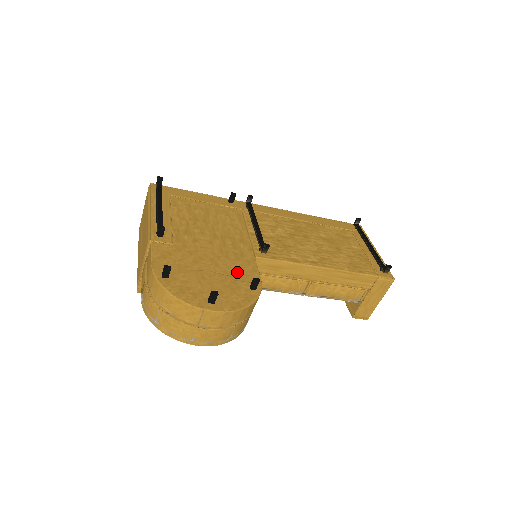
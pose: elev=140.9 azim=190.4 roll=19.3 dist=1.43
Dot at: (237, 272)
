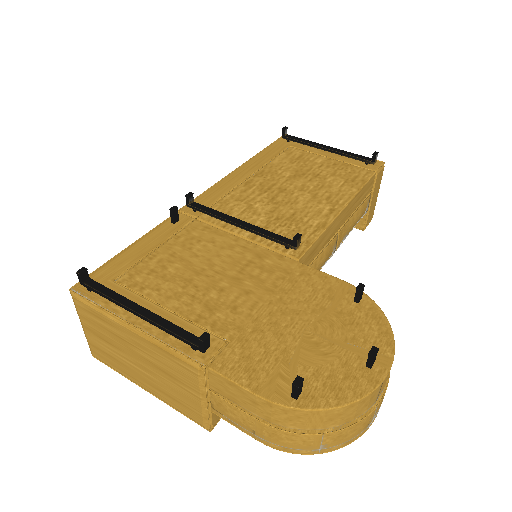
Dot at: (320, 298)
